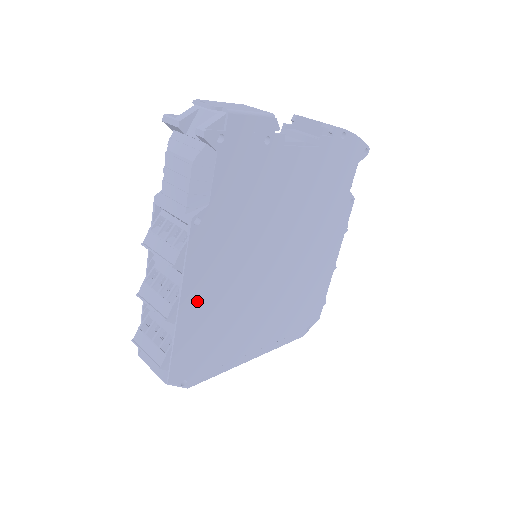
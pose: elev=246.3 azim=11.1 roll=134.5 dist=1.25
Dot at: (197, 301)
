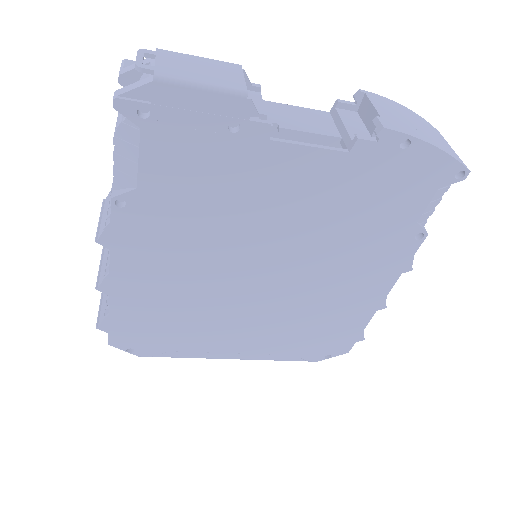
Dot at: (136, 283)
